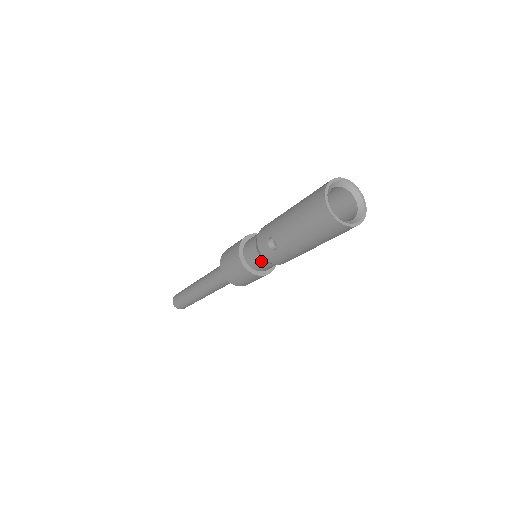
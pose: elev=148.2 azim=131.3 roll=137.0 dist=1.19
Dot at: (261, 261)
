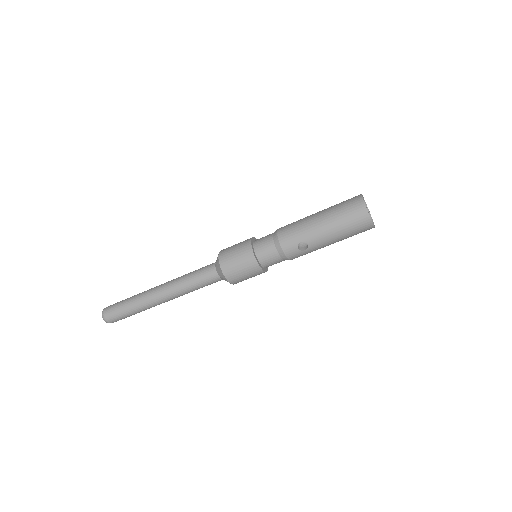
Dot at: (279, 260)
